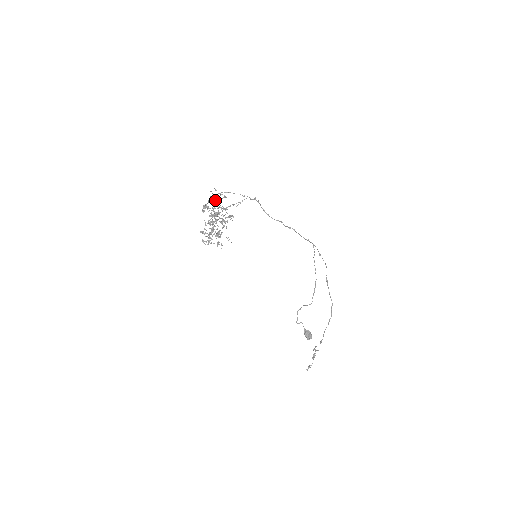
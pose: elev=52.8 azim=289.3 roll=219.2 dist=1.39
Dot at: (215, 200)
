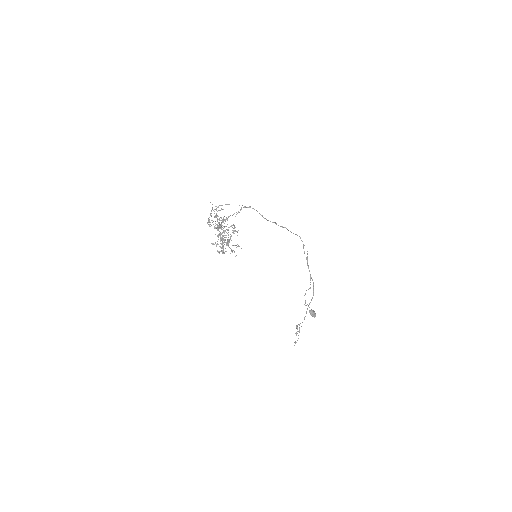
Dot at: (216, 213)
